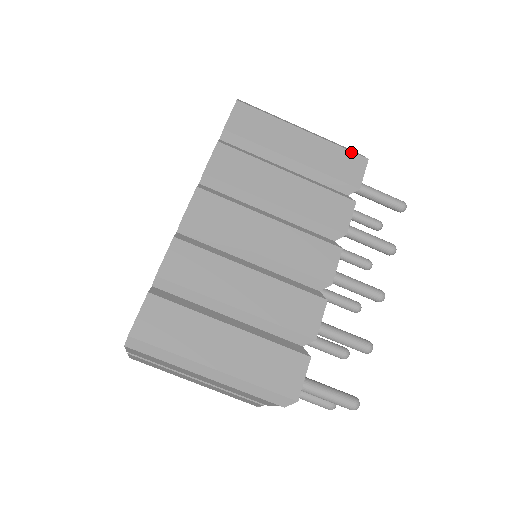
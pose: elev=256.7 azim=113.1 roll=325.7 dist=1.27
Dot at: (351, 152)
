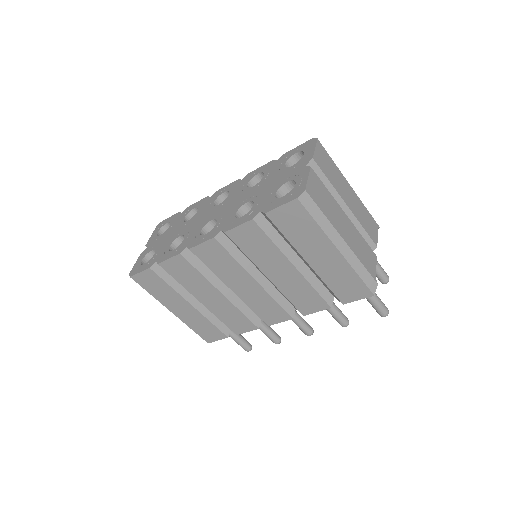
Dot at: (364, 284)
